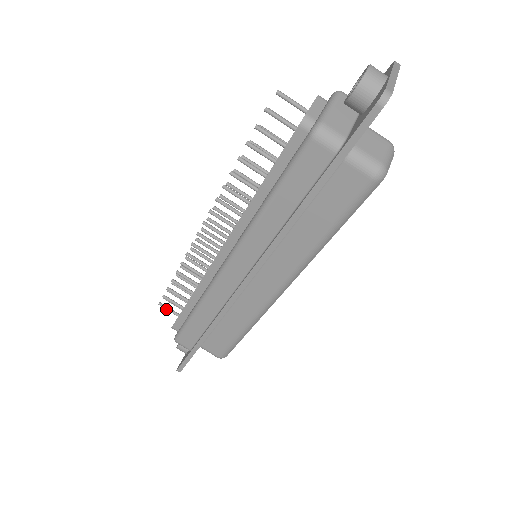
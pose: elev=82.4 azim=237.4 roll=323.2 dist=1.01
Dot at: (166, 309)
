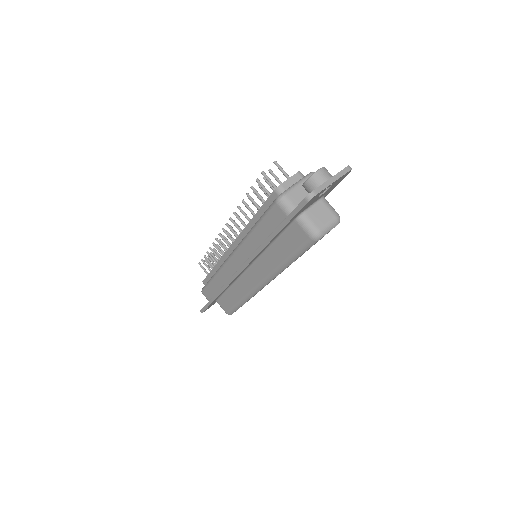
Dot at: (202, 268)
